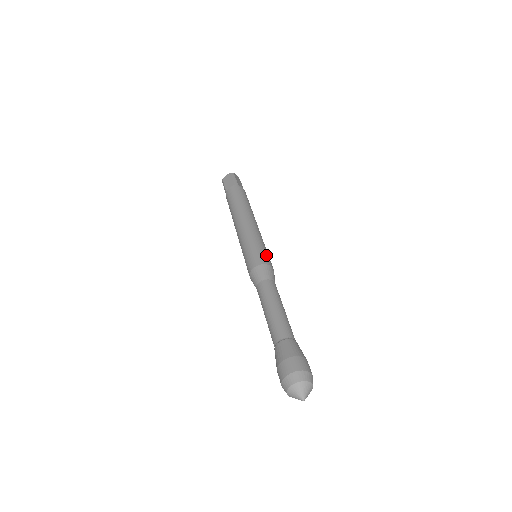
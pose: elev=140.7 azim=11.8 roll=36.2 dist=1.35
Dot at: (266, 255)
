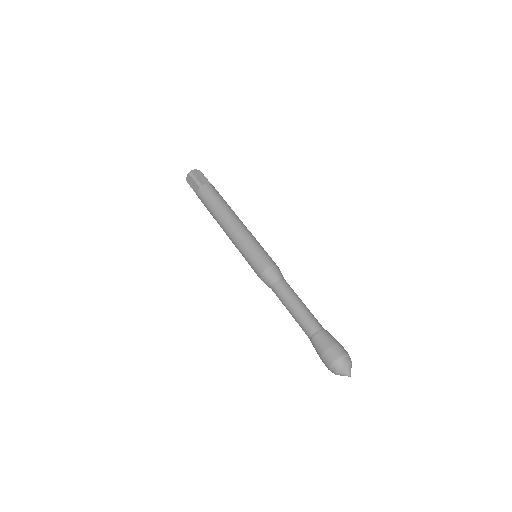
Dot at: (262, 256)
